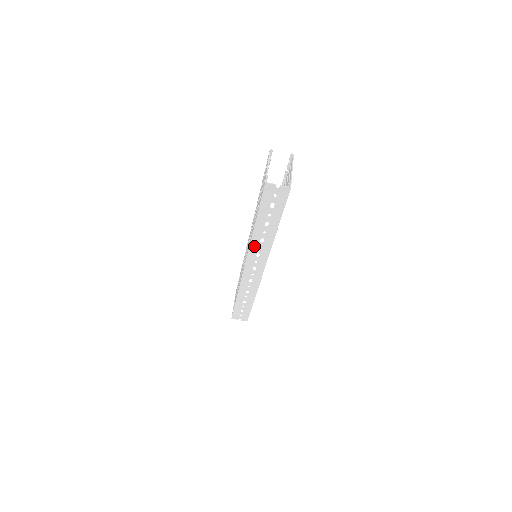
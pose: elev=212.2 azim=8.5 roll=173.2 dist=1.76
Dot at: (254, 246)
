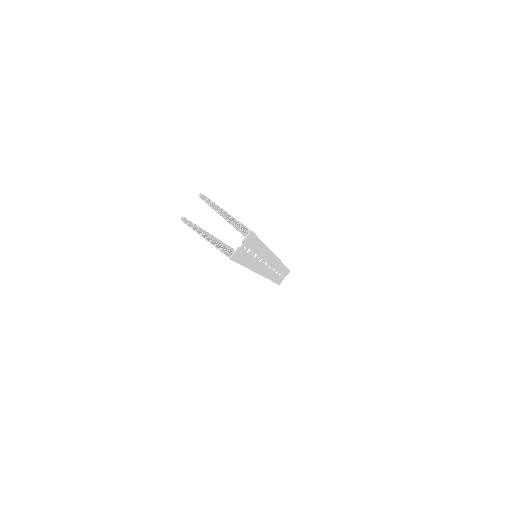
Dot at: (258, 268)
